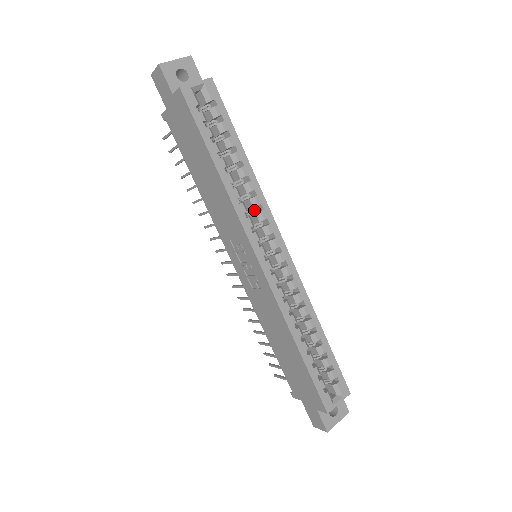
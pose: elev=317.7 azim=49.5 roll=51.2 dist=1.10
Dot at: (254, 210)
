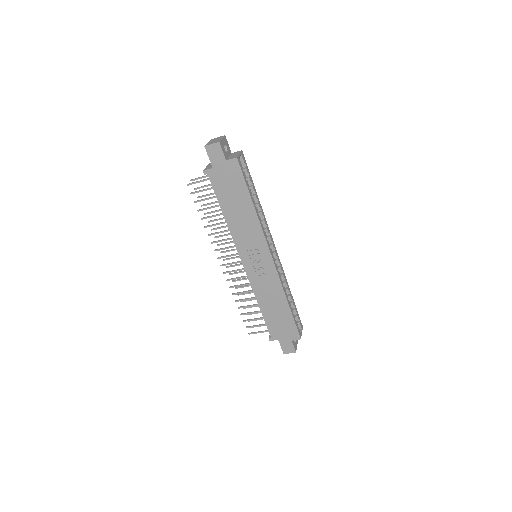
Dot at: occluded
